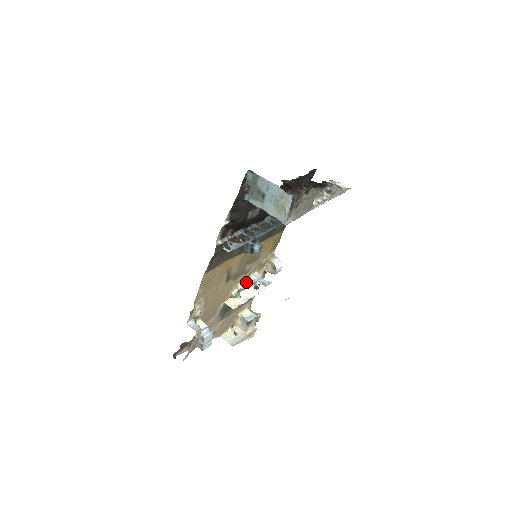
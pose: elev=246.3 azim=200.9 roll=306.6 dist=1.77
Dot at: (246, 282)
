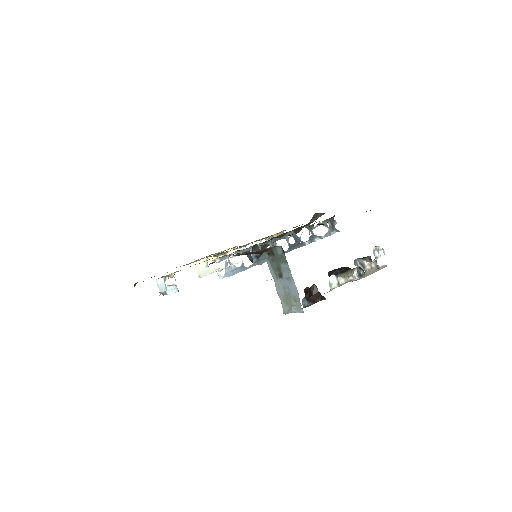
Dot at: occluded
